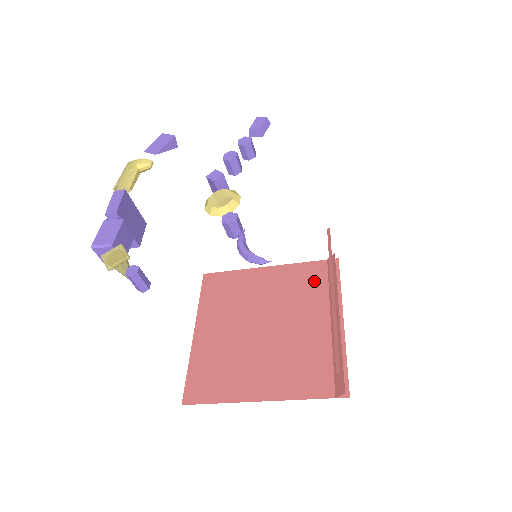
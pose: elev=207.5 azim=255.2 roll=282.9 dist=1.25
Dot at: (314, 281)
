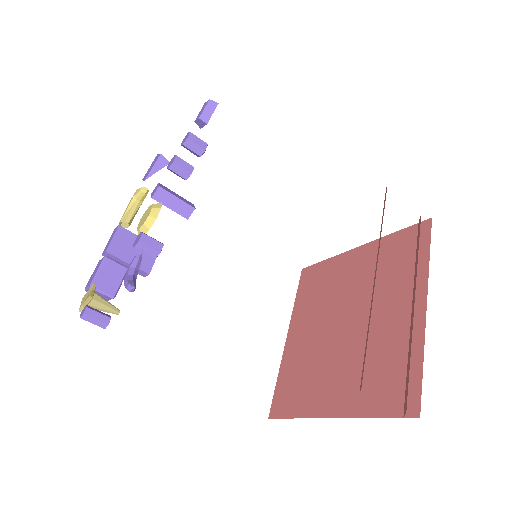
Dot at: (400, 256)
